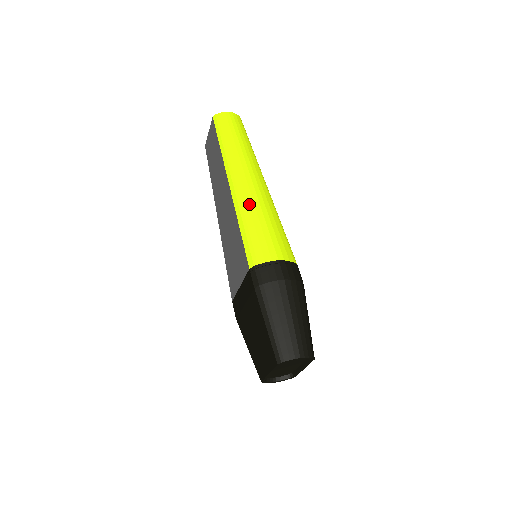
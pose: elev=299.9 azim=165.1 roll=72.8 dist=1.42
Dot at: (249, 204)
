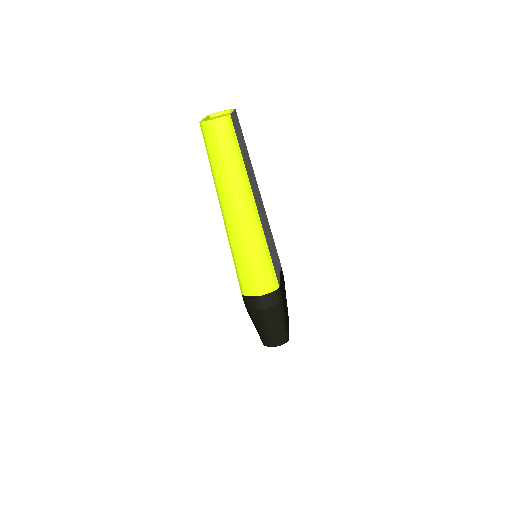
Dot at: (238, 244)
